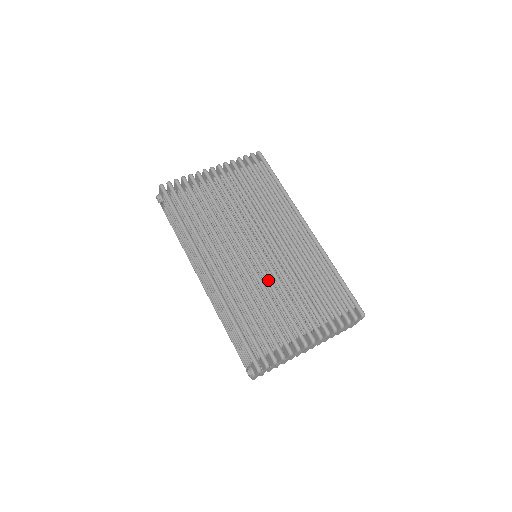
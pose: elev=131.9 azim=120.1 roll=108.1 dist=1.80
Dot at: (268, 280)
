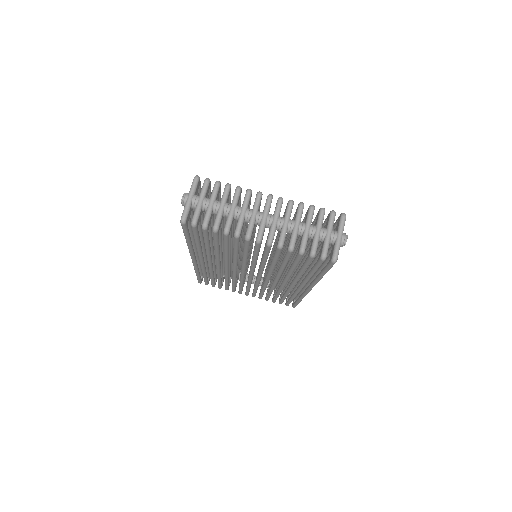
Dot at: (240, 281)
